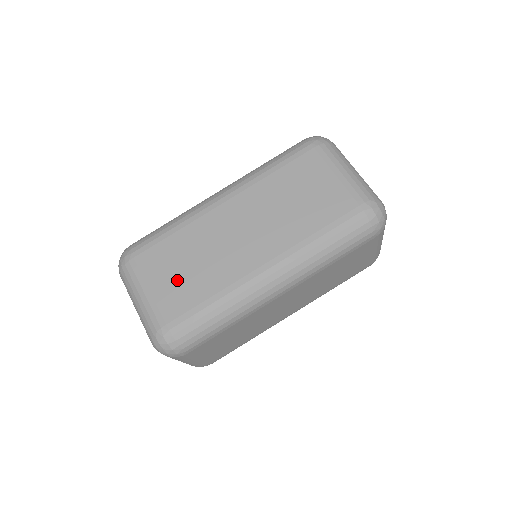
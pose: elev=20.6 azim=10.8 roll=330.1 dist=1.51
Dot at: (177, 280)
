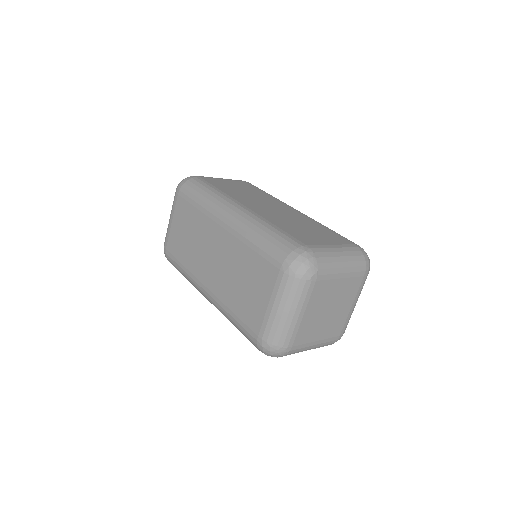
Dot at: (181, 235)
